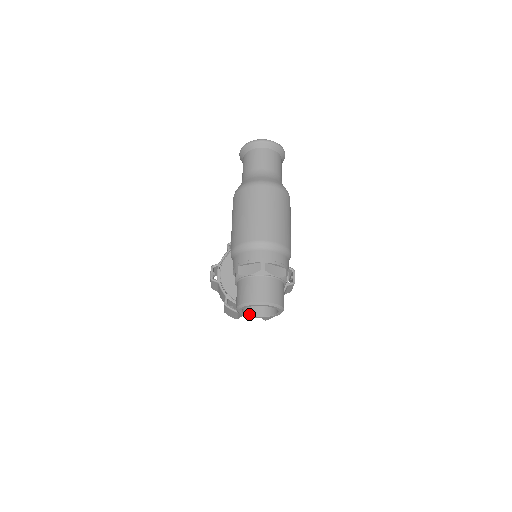
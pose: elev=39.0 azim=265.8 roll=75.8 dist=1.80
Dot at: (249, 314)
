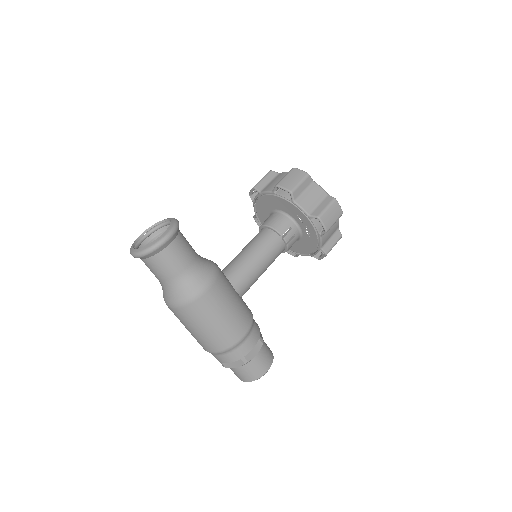
Dot at: occluded
